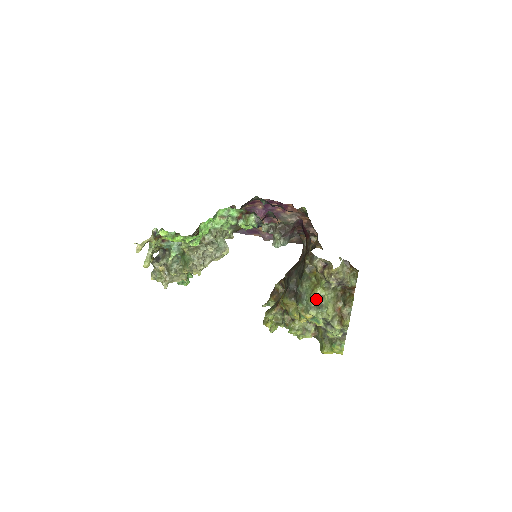
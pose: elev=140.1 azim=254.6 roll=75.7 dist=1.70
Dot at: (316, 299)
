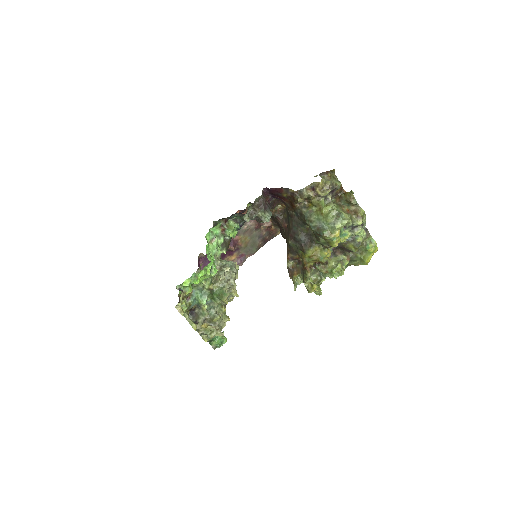
Dot at: (331, 215)
